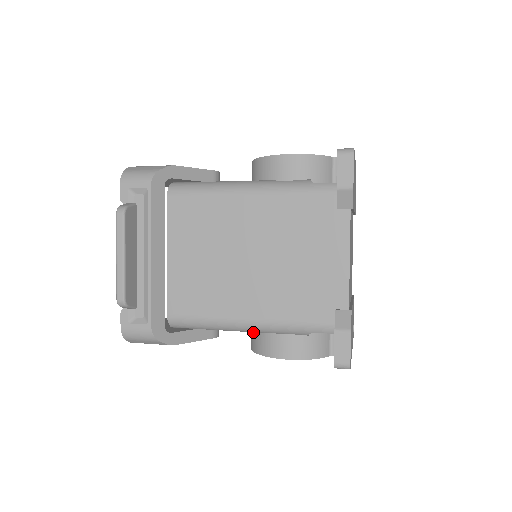
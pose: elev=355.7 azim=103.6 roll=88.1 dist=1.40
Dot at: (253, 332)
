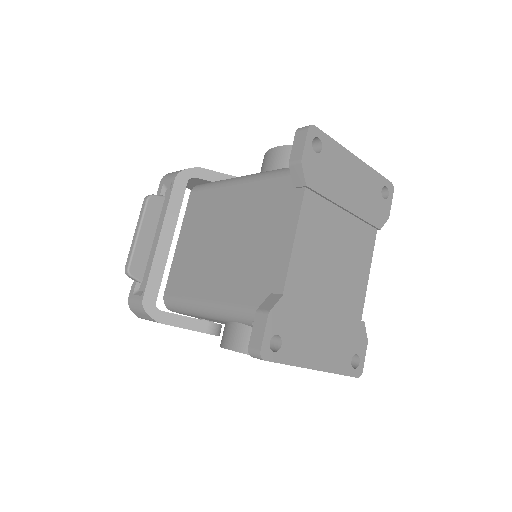
Dot at: occluded
